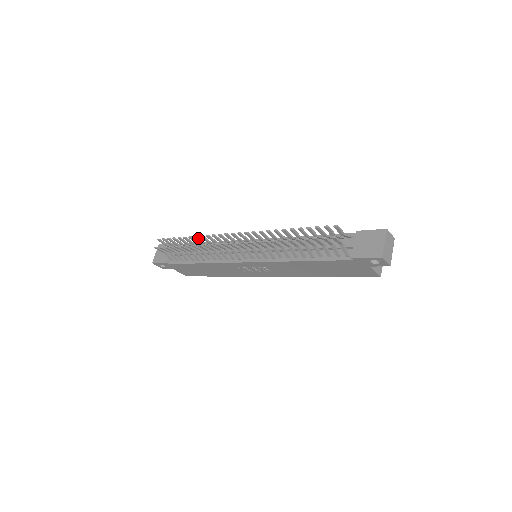
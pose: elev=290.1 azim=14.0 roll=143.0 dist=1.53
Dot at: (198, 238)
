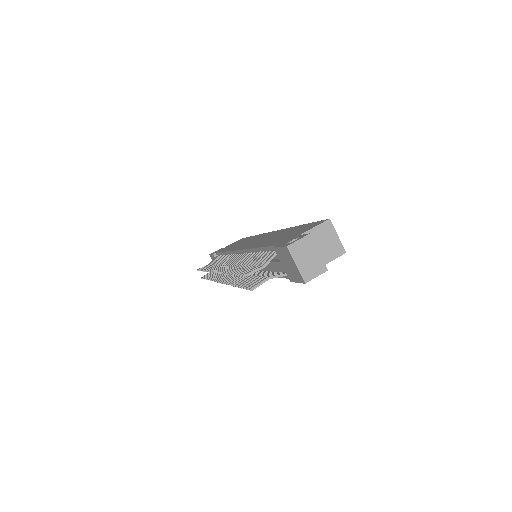
Dot at: occluded
